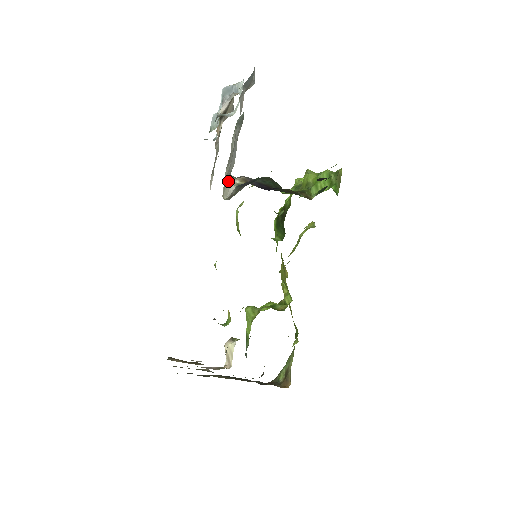
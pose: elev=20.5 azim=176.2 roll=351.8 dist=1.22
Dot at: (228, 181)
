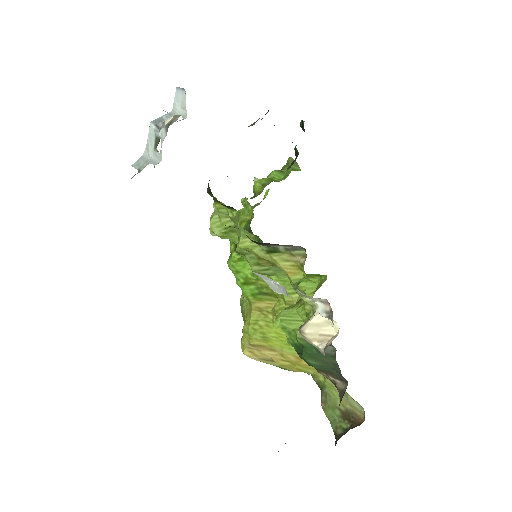
Dot at: occluded
